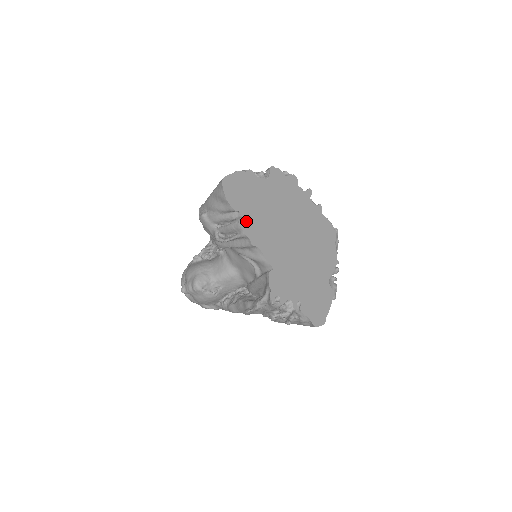
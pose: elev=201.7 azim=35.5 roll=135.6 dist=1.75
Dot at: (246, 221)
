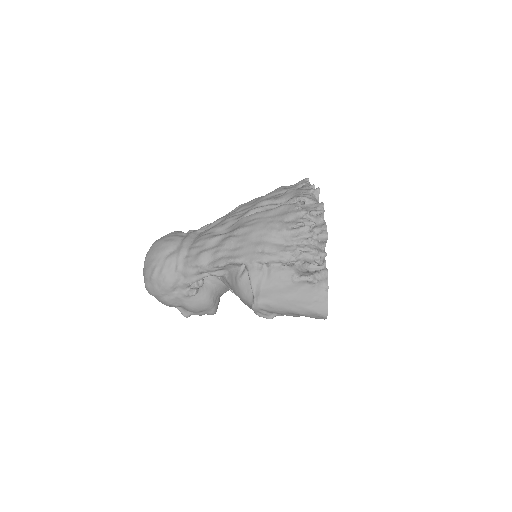
Dot at: occluded
